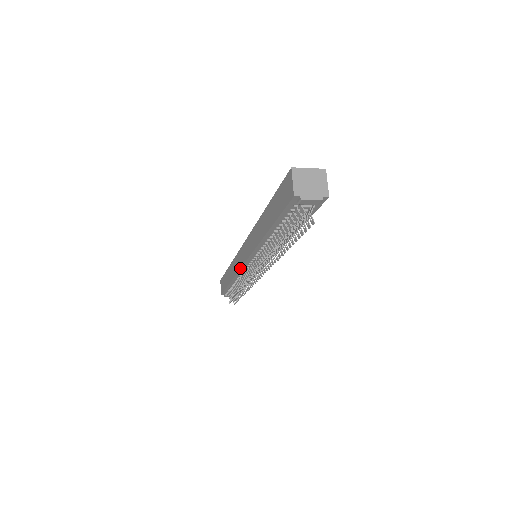
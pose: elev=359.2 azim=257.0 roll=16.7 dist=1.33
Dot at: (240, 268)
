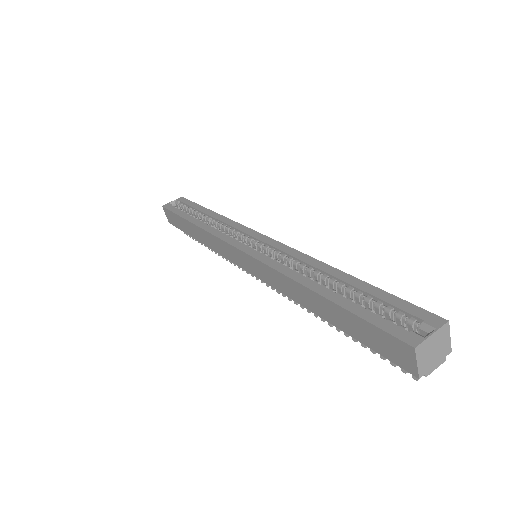
Dot at: (232, 262)
